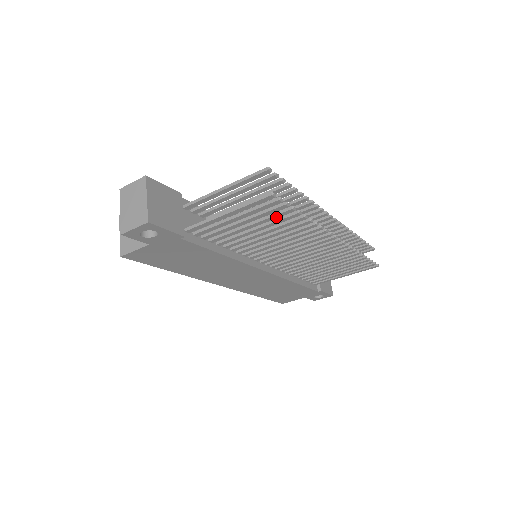
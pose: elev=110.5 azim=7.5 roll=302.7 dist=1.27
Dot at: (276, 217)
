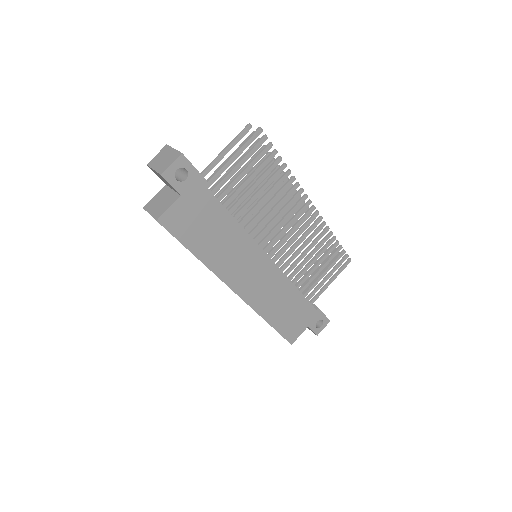
Dot at: (266, 163)
